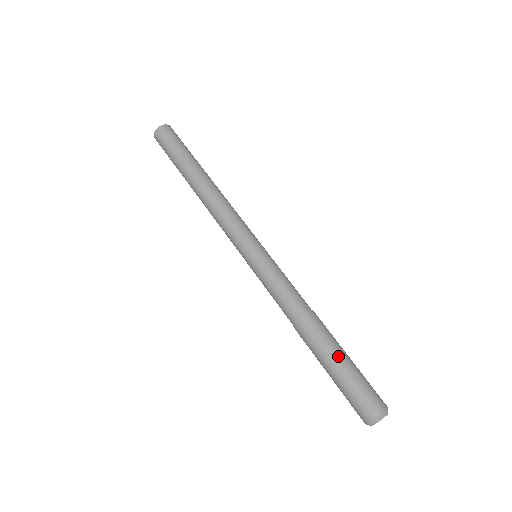
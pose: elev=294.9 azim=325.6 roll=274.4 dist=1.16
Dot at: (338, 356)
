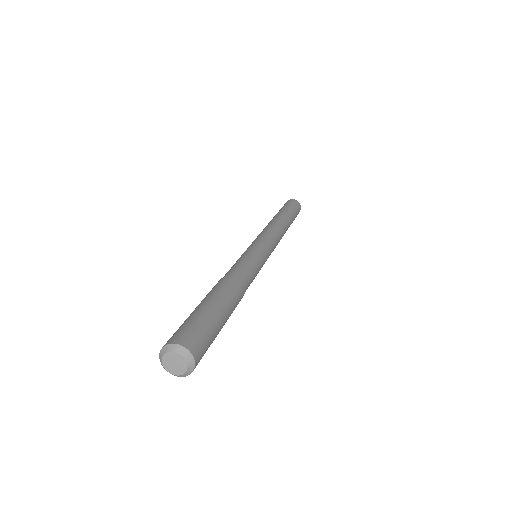
Dot at: (224, 310)
